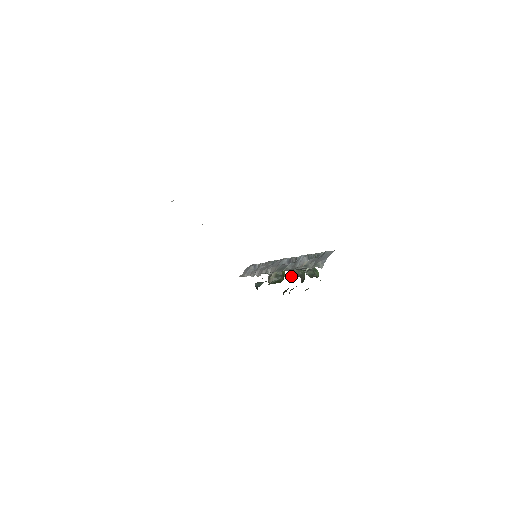
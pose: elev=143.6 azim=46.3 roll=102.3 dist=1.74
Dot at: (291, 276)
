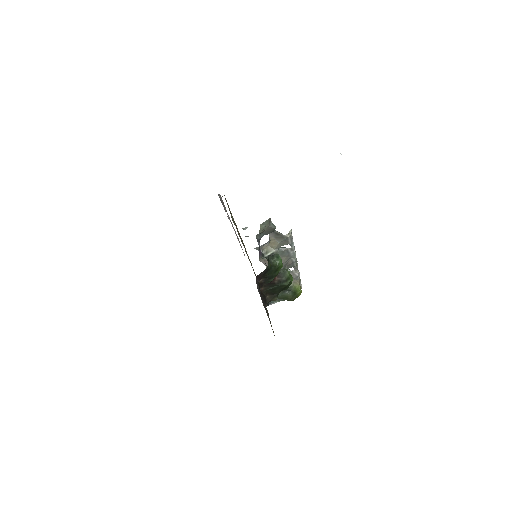
Dot at: occluded
